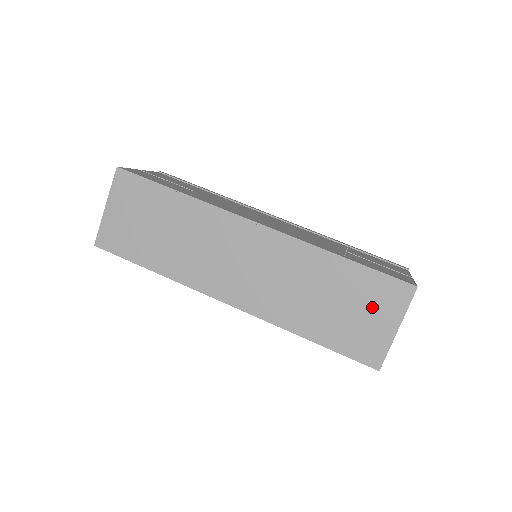
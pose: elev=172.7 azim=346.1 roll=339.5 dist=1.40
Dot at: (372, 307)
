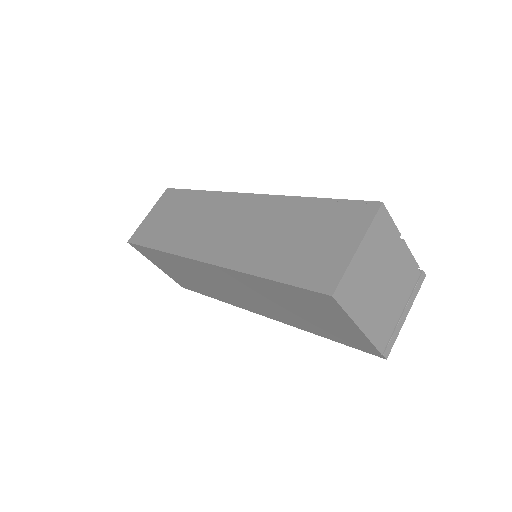
Dot at: (333, 232)
